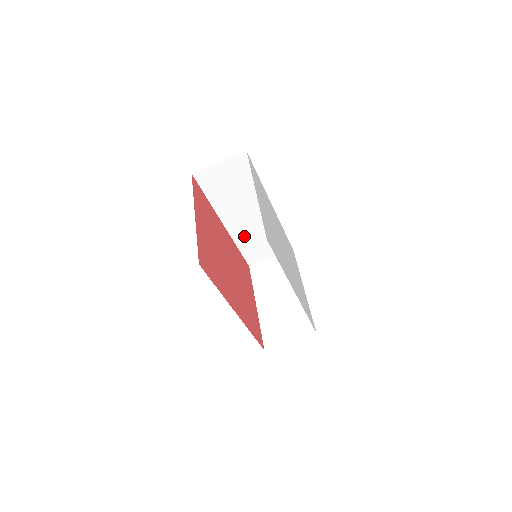
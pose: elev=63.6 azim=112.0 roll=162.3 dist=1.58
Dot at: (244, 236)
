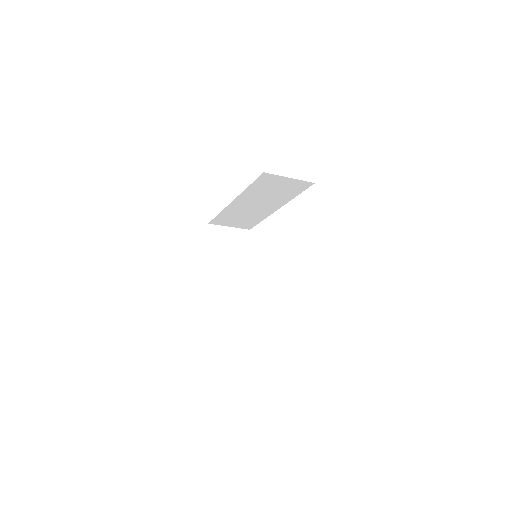
Dot at: (234, 211)
